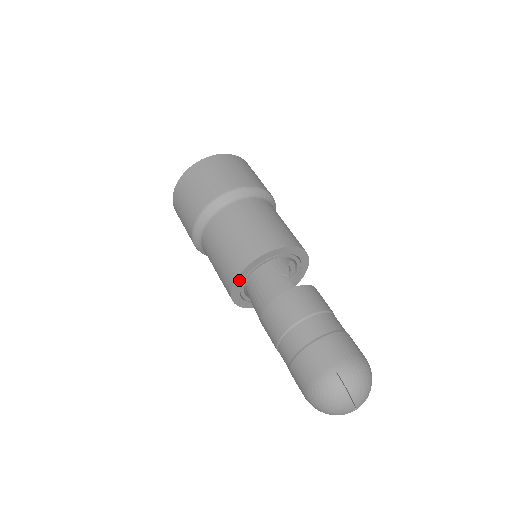
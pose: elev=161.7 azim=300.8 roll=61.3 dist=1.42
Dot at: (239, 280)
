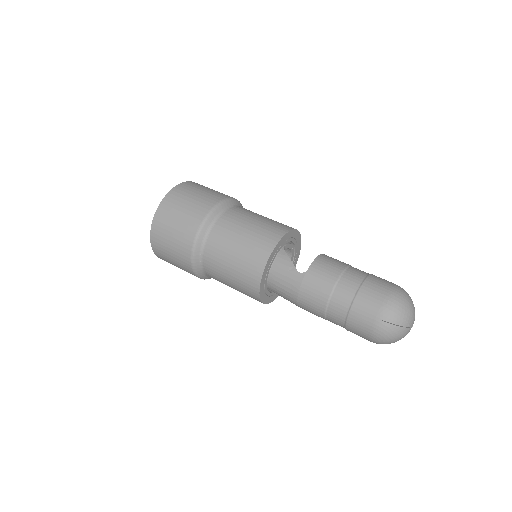
Dot at: (262, 294)
